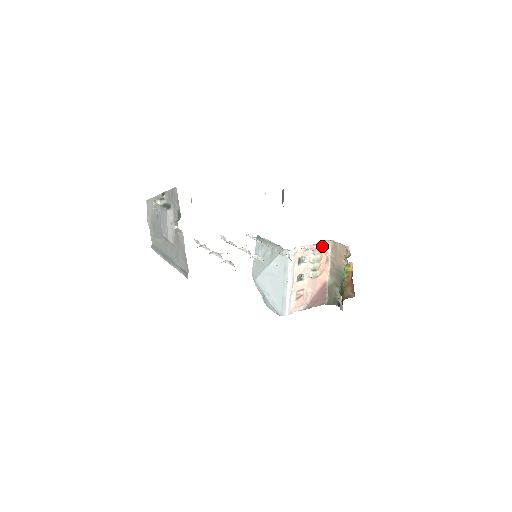
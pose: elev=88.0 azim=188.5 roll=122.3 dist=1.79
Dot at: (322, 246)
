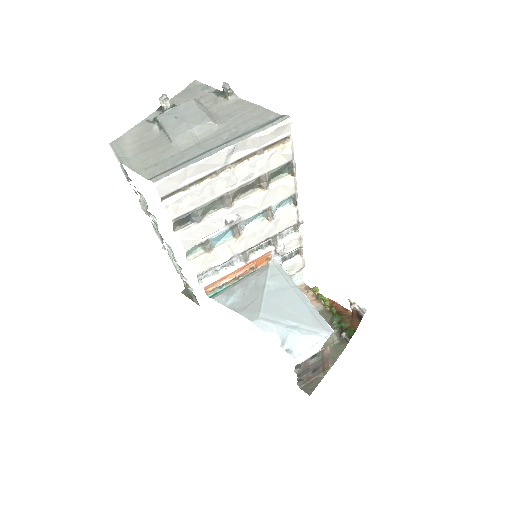
Dot at: occluded
